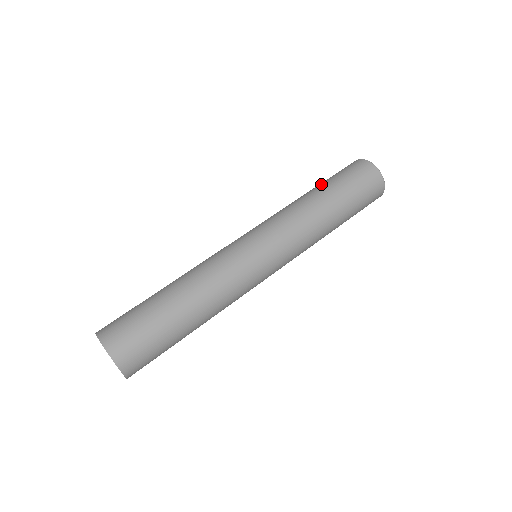
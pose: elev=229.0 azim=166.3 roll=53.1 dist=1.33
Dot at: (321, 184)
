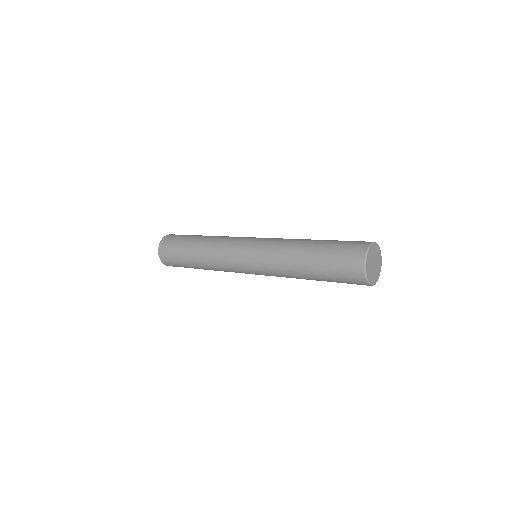
Dot at: (317, 253)
